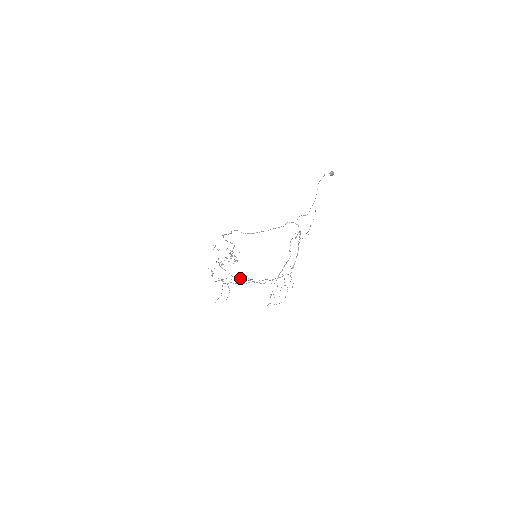
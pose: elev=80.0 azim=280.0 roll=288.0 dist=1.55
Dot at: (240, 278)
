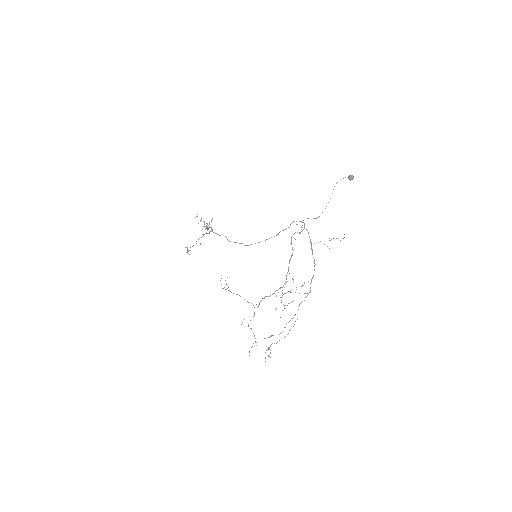
Dot at: (258, 306)
